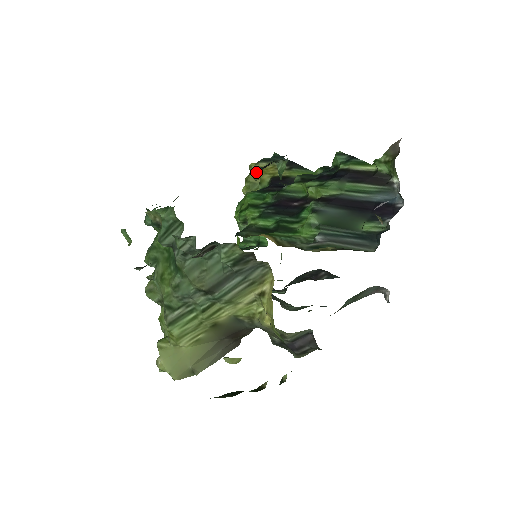
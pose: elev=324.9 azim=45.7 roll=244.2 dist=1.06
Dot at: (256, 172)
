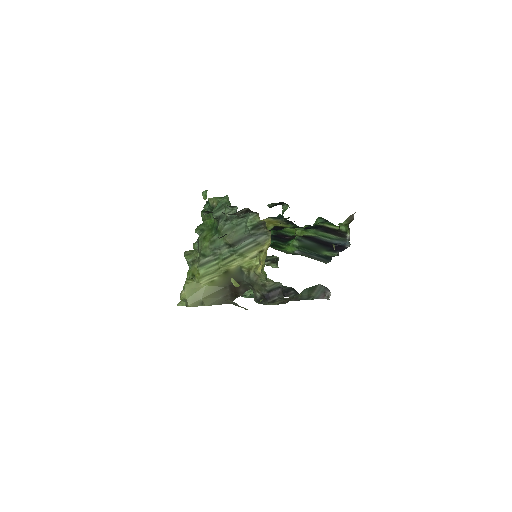
Dot at: (270, 206)
